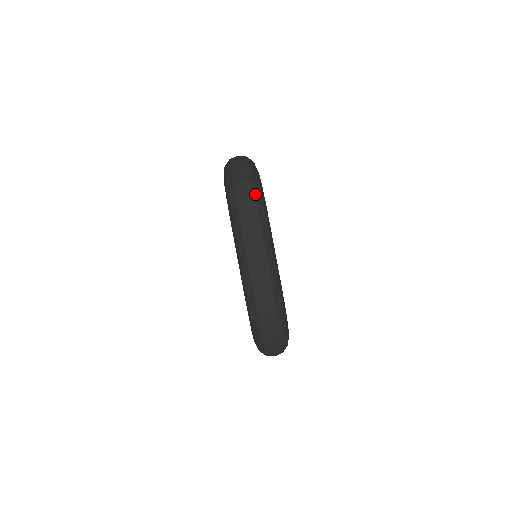
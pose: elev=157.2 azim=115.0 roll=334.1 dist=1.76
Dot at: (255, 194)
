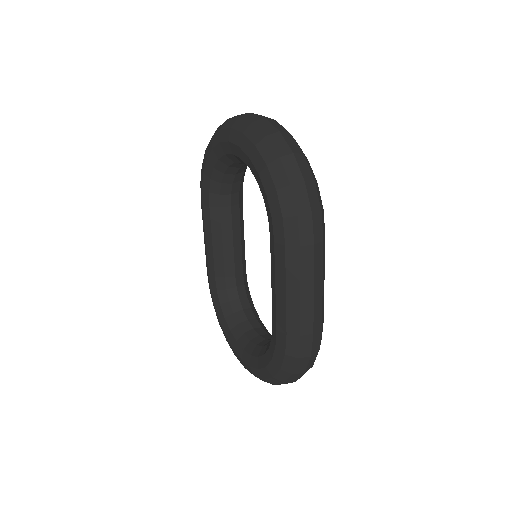
Dot at: (320, 204)
